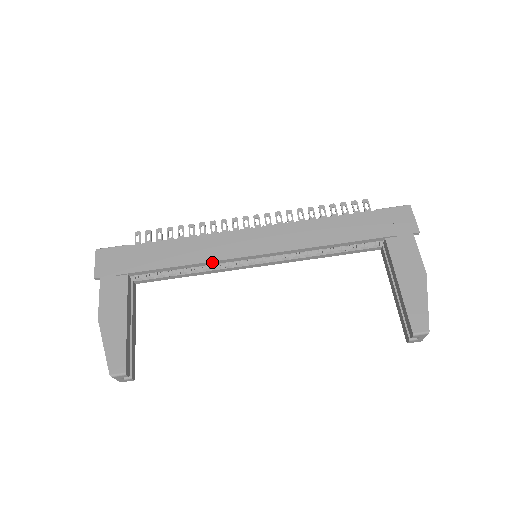
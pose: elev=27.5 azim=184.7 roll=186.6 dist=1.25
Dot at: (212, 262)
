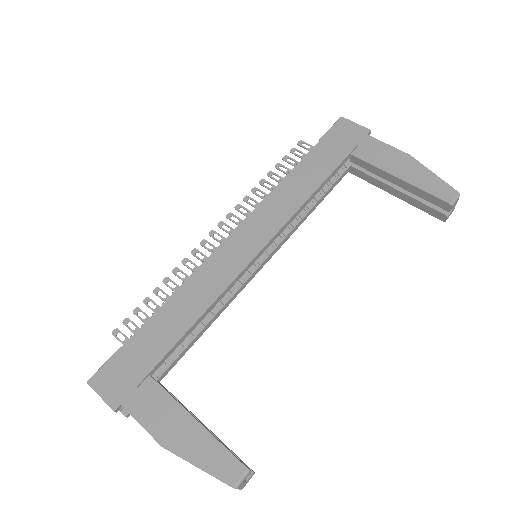
Dot at: (224, 292)
